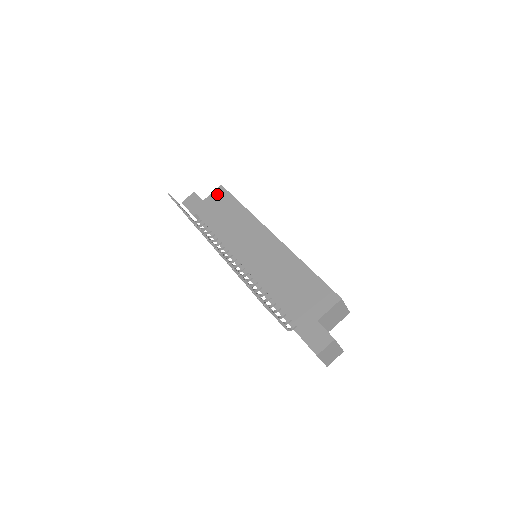
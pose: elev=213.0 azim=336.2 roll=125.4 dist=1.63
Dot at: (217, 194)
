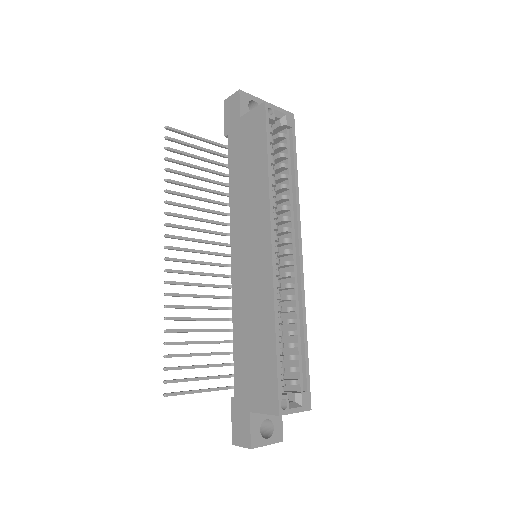
Dot at: (255, 117)
